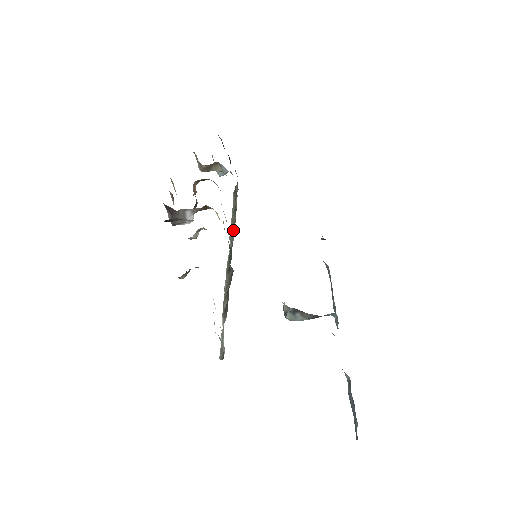
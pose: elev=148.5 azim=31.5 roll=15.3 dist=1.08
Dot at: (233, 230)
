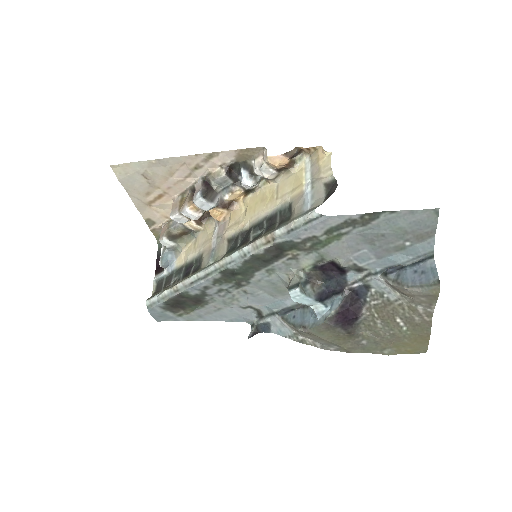
Dot at: (201, 268)
